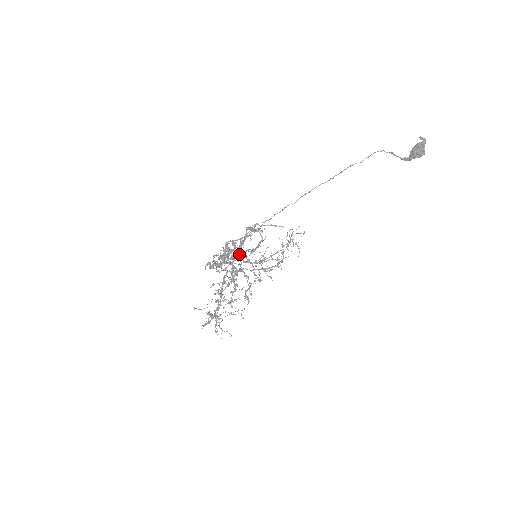
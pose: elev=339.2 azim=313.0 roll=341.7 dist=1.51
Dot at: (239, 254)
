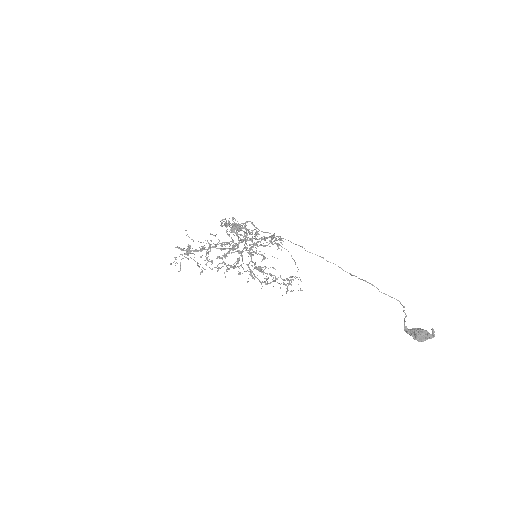
Dot at: occluded
